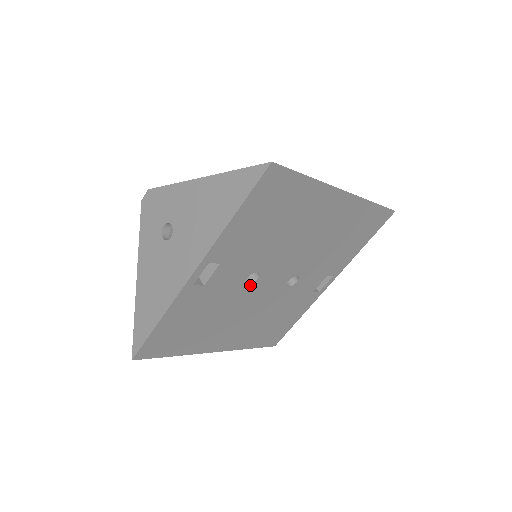
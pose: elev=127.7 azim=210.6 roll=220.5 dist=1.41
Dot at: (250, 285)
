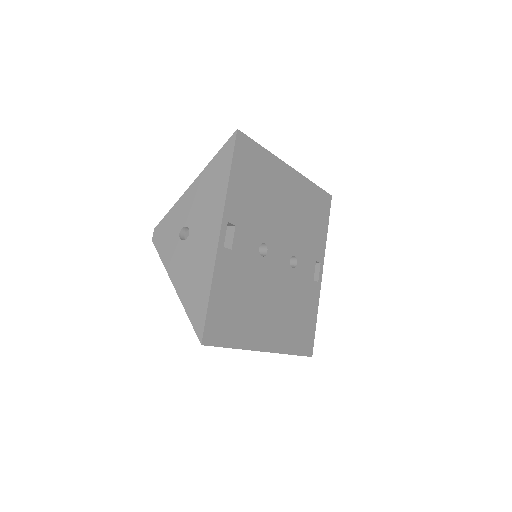
Dot at: (264, 259)
